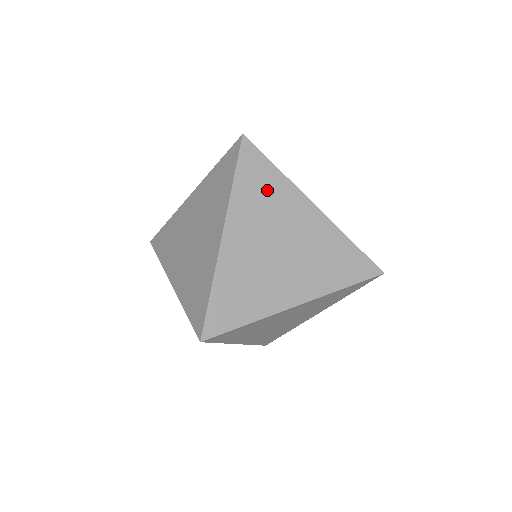
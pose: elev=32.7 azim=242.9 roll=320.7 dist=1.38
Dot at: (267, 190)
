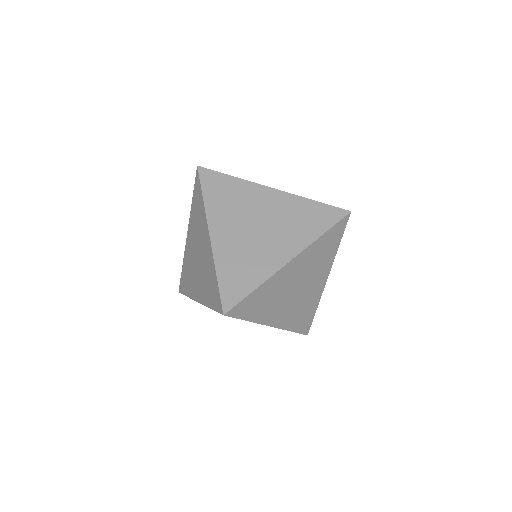
Dot at: (326, 252)
